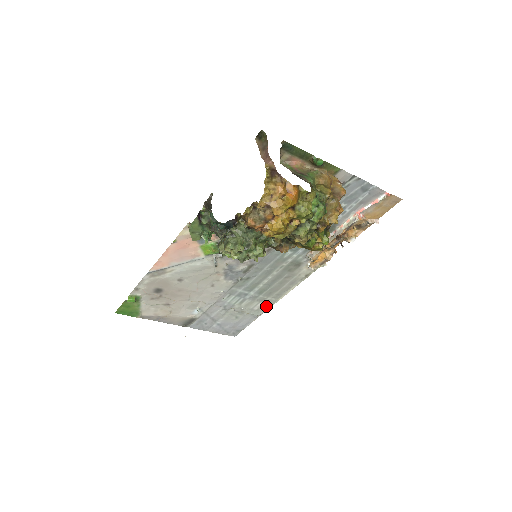
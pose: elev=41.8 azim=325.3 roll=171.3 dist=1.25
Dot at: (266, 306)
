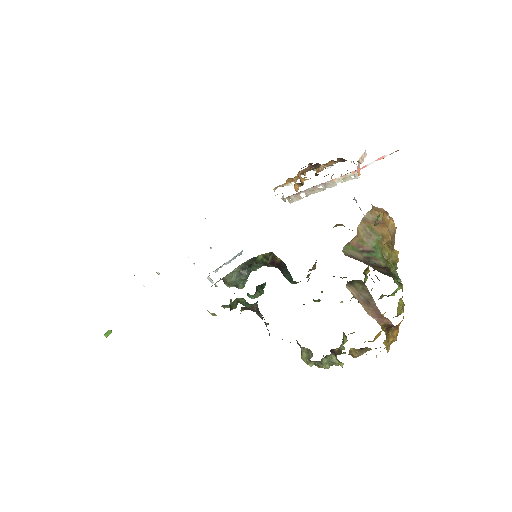
Dot at: occluded
